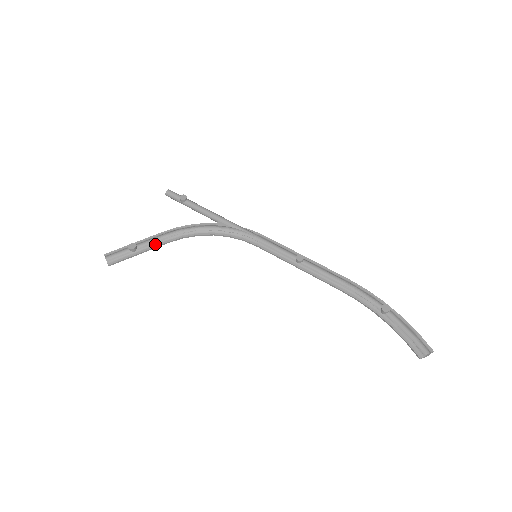
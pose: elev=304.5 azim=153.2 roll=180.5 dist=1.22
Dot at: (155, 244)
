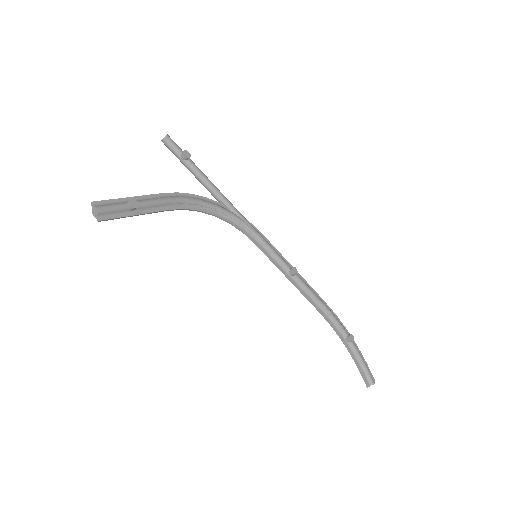
Dot at: (156, 208)
